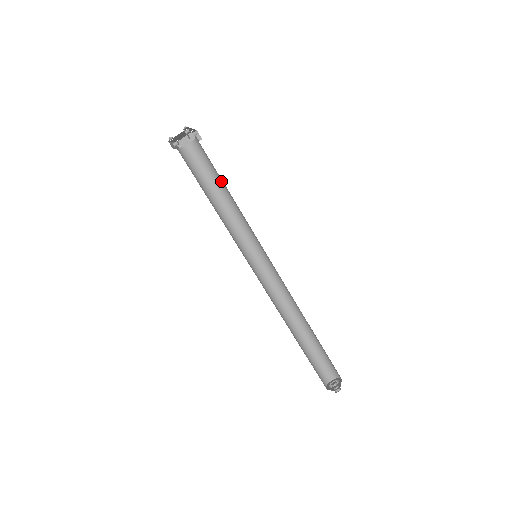
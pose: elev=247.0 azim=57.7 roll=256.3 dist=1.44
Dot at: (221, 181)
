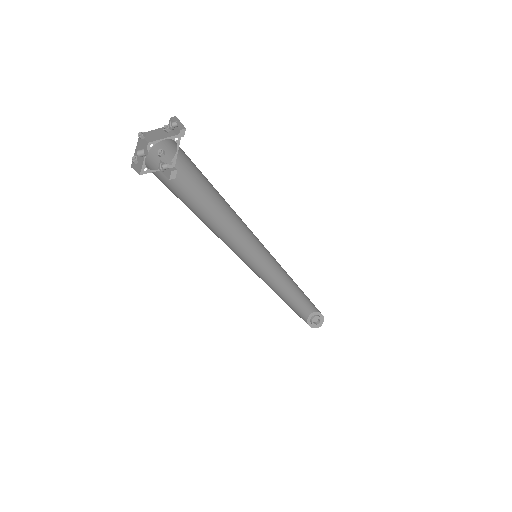
Dot at: (216, 190)
